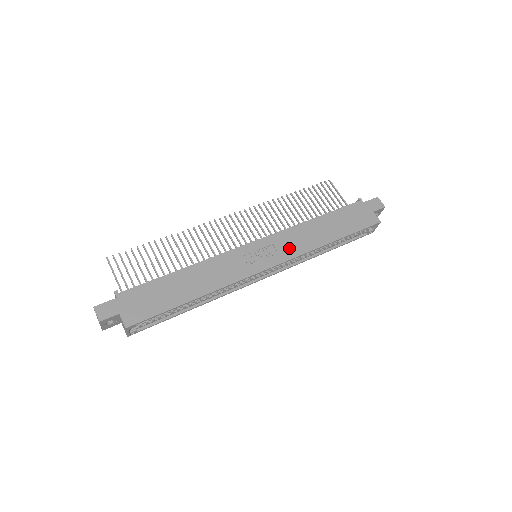
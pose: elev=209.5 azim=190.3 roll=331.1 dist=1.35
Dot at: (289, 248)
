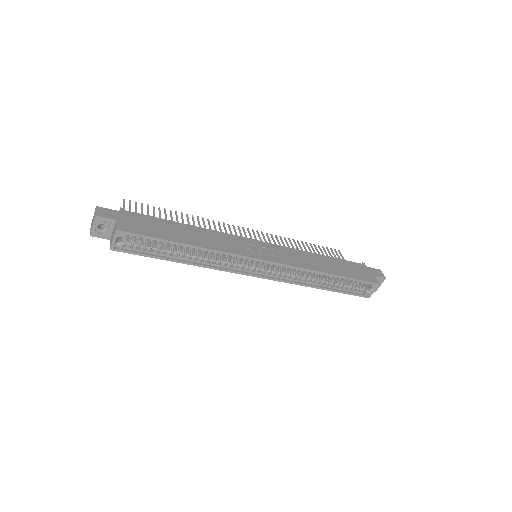
Dot at: (289, 258)
